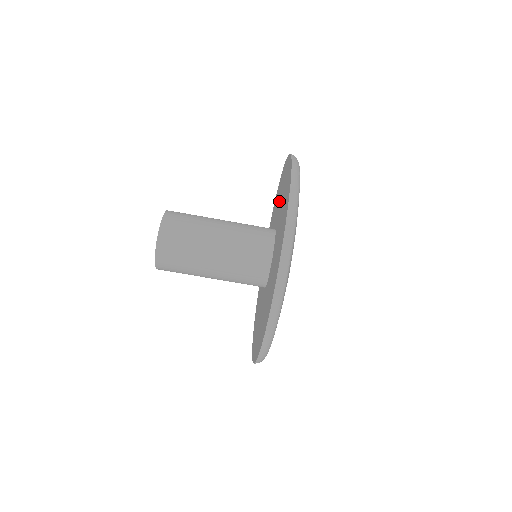
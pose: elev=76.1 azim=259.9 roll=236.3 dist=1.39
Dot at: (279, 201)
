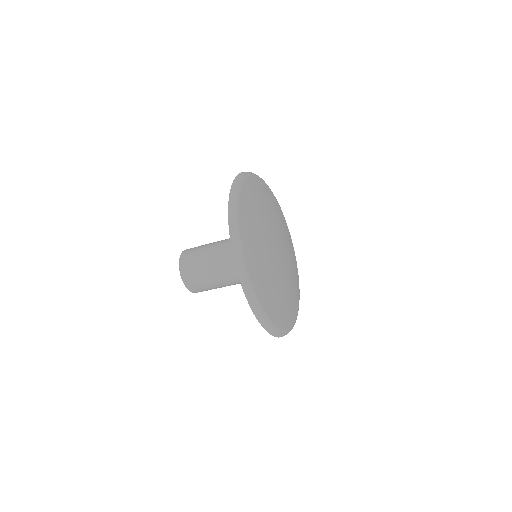
Dot at: occluded
